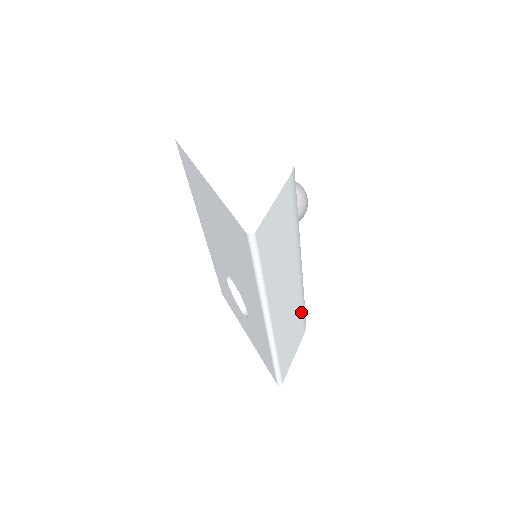
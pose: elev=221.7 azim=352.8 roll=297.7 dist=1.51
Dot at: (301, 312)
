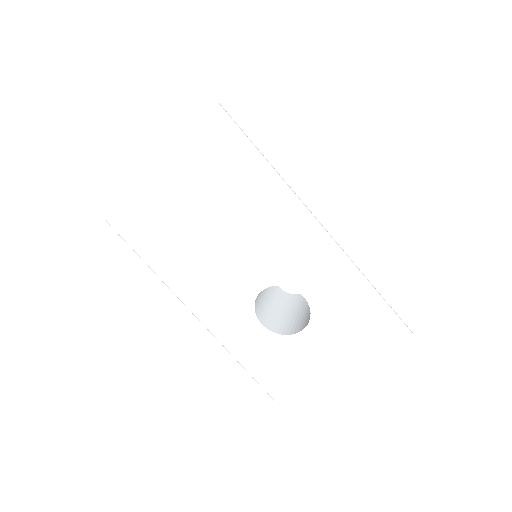
Dot at: occluded
